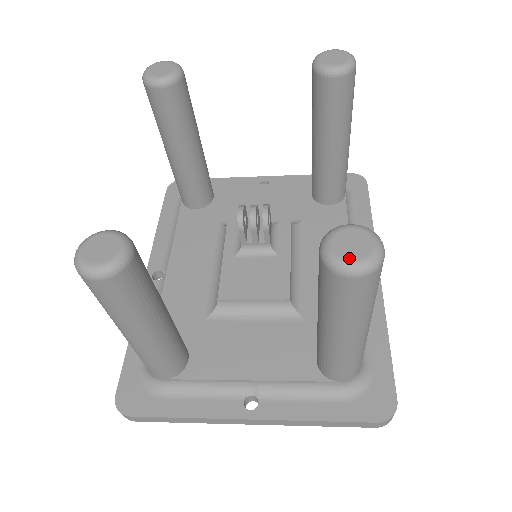
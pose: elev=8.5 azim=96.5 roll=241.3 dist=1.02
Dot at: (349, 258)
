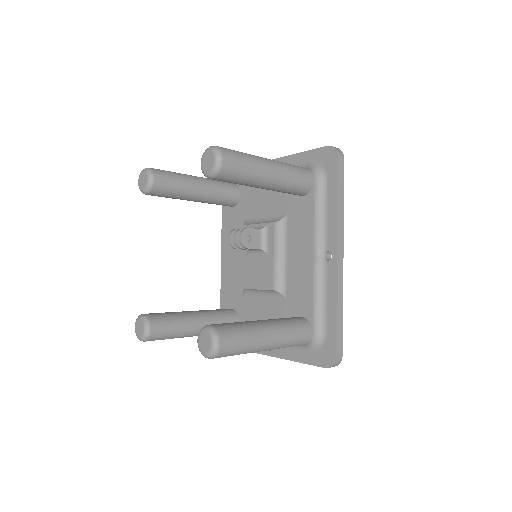
Dot at: (203, 351)
